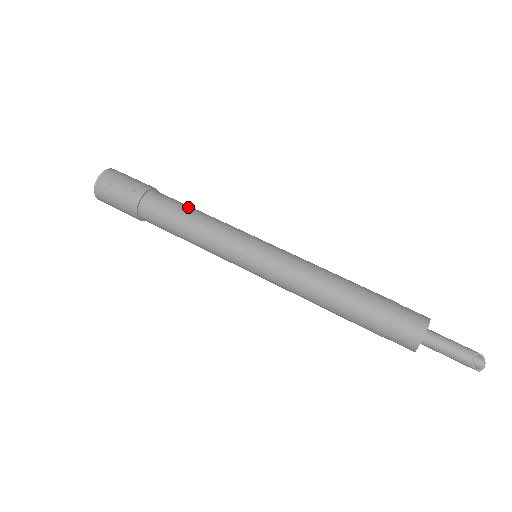
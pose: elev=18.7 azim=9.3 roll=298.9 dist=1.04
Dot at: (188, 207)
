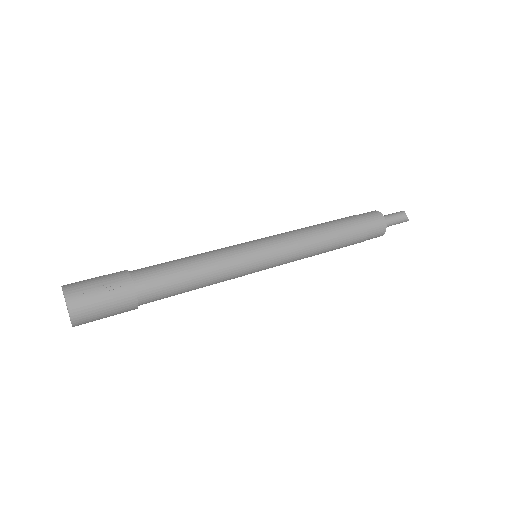
Dot at: (177, 261)
